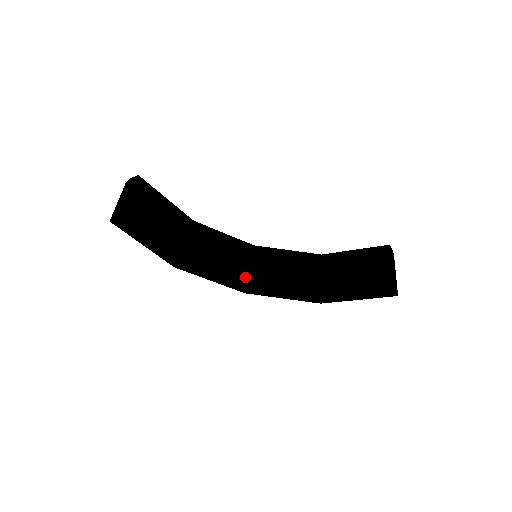
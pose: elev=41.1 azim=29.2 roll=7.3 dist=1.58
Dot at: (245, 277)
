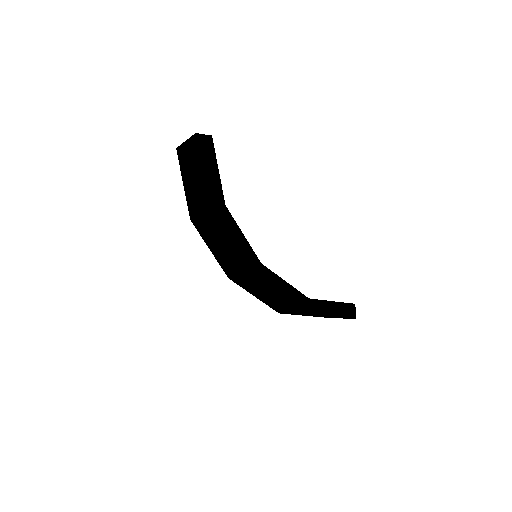
Dot at: occluded
